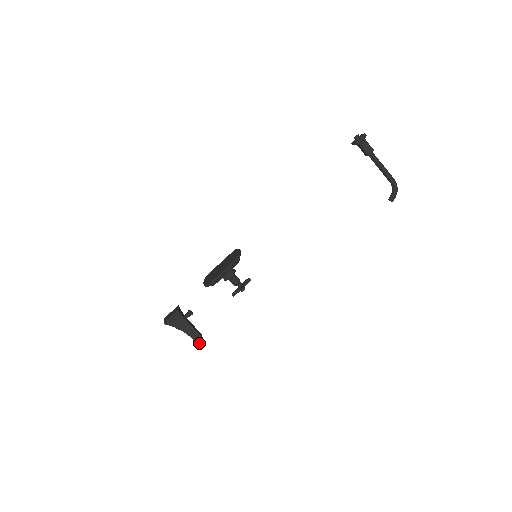
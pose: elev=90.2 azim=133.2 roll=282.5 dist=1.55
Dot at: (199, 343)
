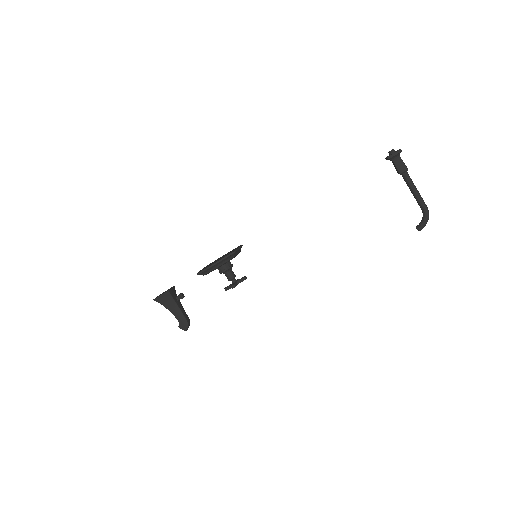
Dot at: (184, 327)
